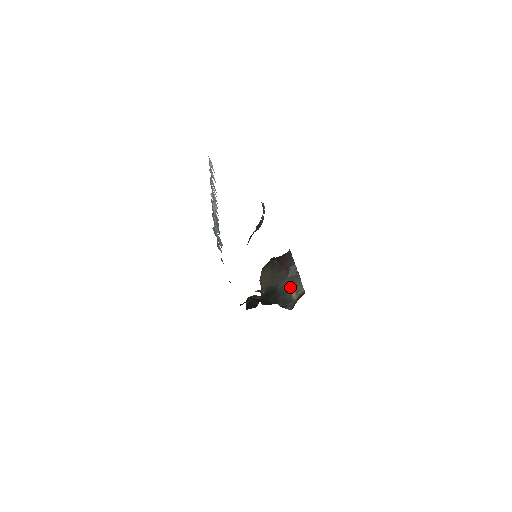
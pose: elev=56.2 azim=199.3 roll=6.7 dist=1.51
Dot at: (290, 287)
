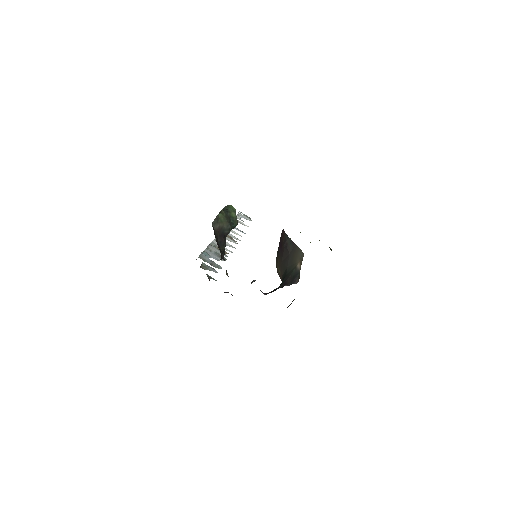
Dot at: (294, 261)
